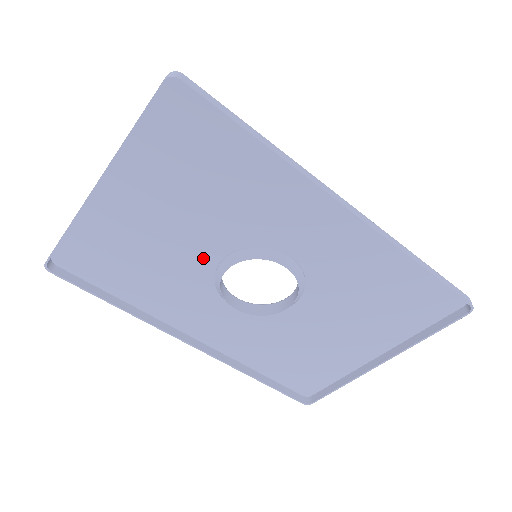
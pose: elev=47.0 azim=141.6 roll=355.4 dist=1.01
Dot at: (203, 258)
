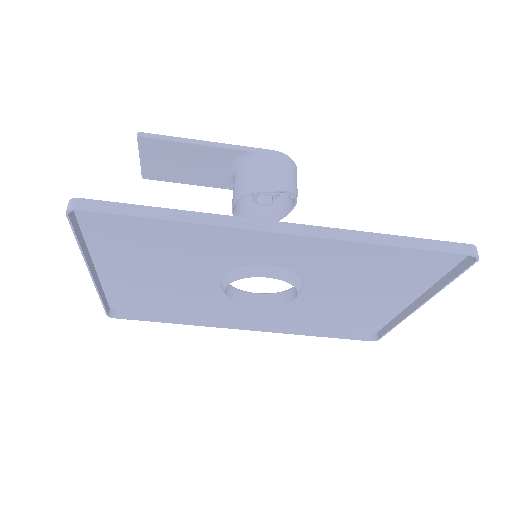
Dot at: (205, 283)
